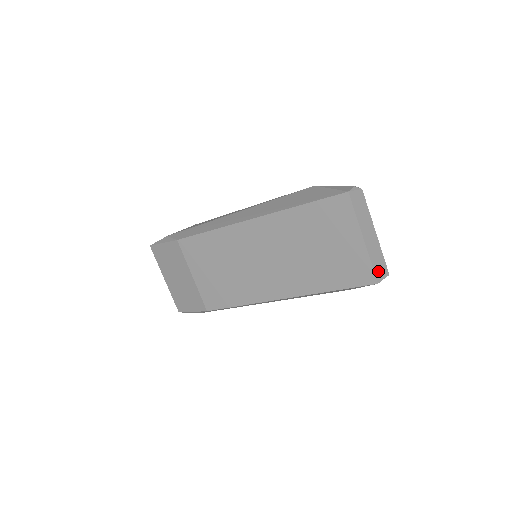
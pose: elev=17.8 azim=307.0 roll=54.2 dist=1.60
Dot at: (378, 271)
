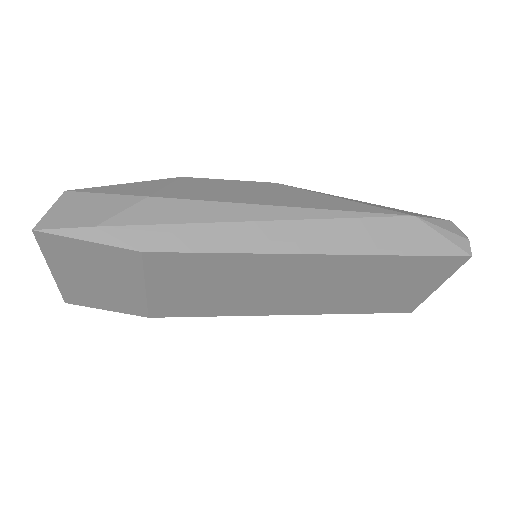
Dot at: occluded
